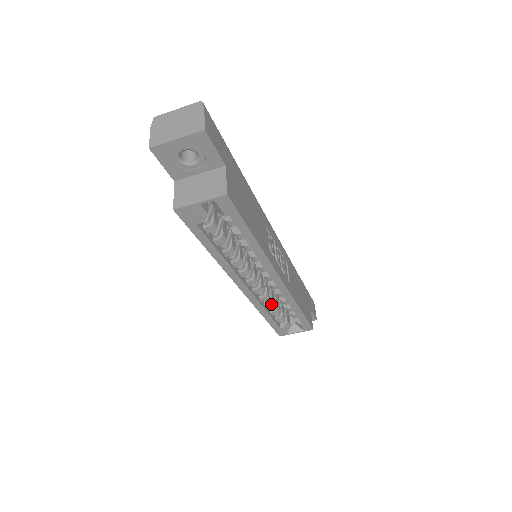
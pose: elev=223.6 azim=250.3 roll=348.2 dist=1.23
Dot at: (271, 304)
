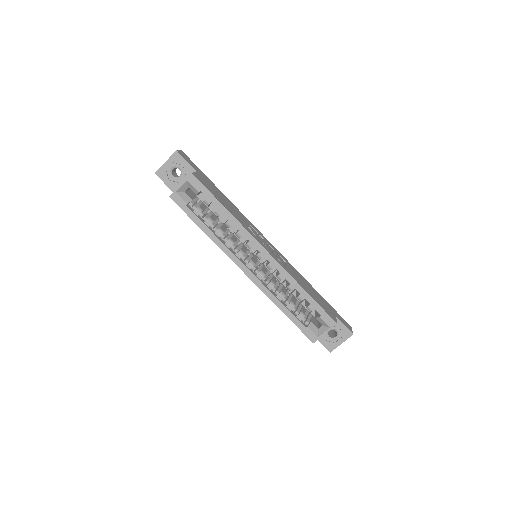
Dot at: (281, 294)
